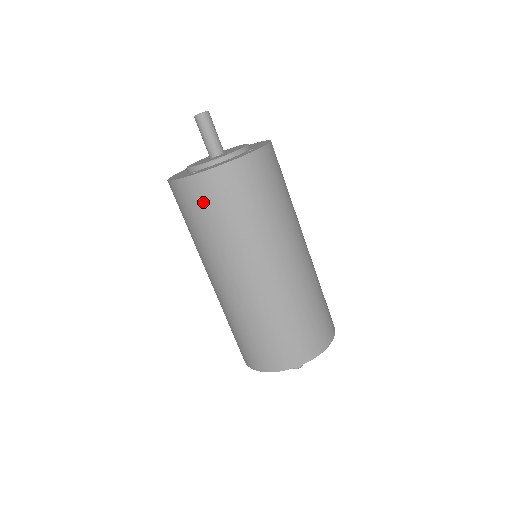
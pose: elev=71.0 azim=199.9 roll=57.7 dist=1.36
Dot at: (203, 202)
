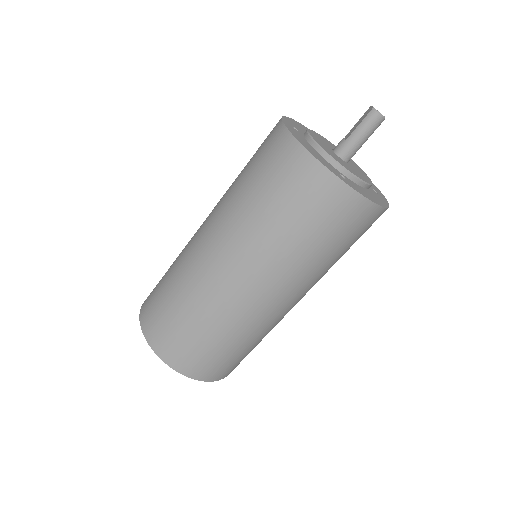
Dot at: (329, 217)
